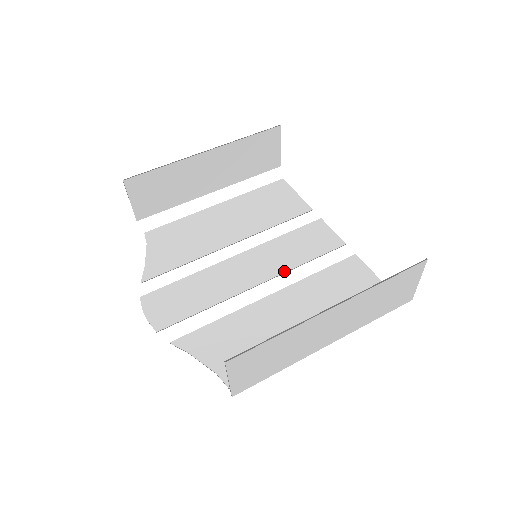
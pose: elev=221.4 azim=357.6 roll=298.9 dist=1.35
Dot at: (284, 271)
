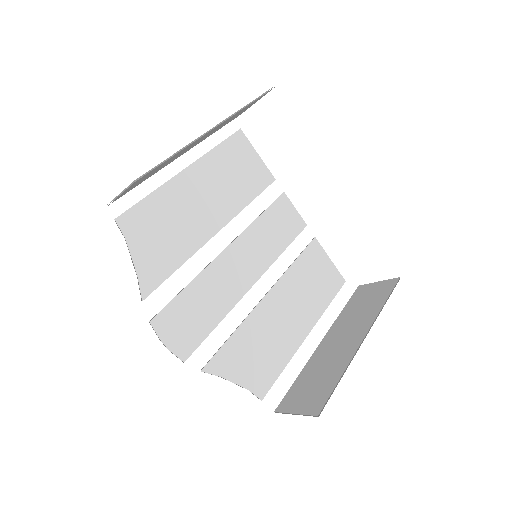
Dot at: (271, 264)
